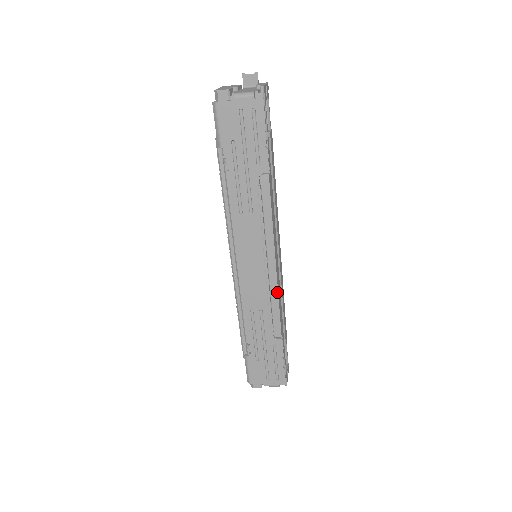
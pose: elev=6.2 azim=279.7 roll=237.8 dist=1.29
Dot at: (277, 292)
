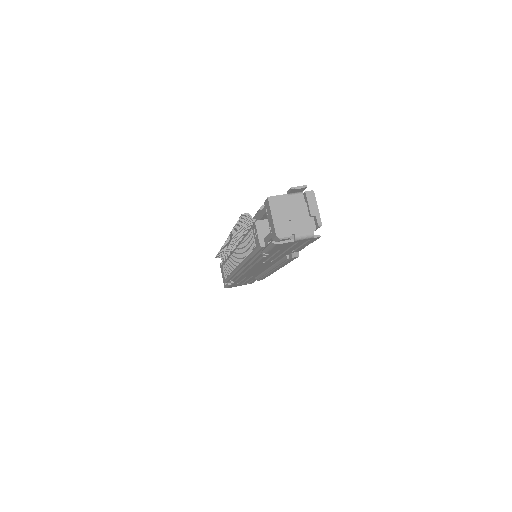
Dot at: occluded
